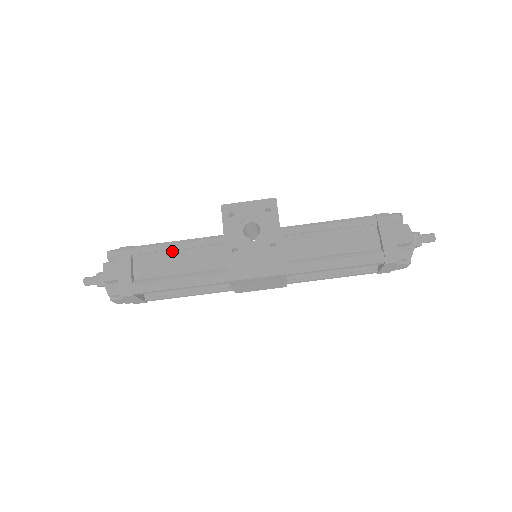
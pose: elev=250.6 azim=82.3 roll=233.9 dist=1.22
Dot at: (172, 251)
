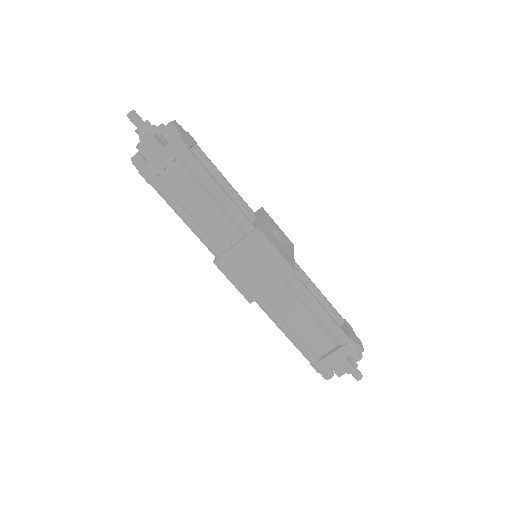
Dot at: (221, 179)
